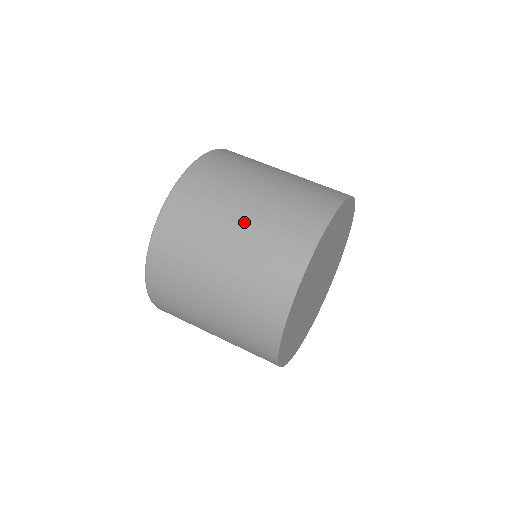
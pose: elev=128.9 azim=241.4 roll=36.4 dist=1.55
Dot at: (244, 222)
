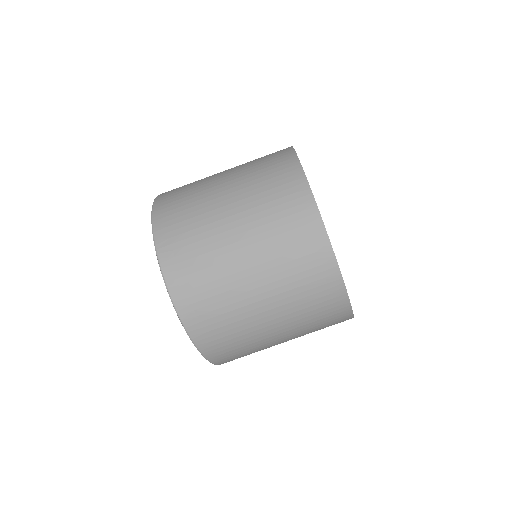
Dot at: (275, 316)
